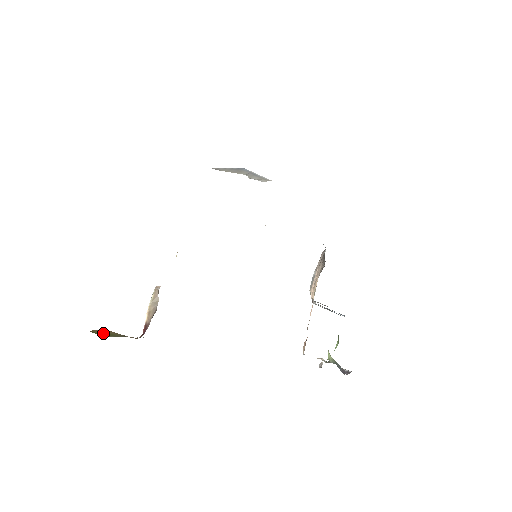
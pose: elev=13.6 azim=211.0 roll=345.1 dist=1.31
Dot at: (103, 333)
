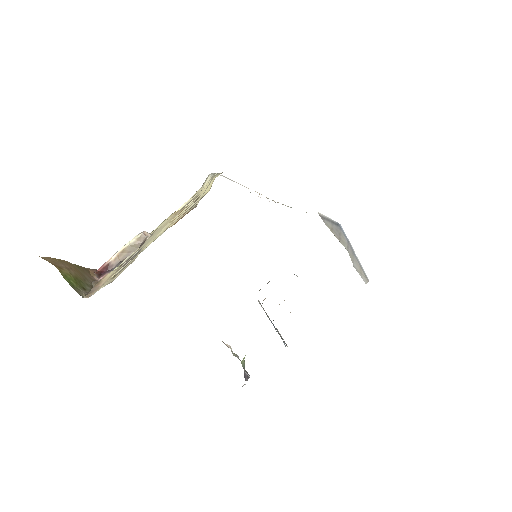
Dot at: (72, 278)
